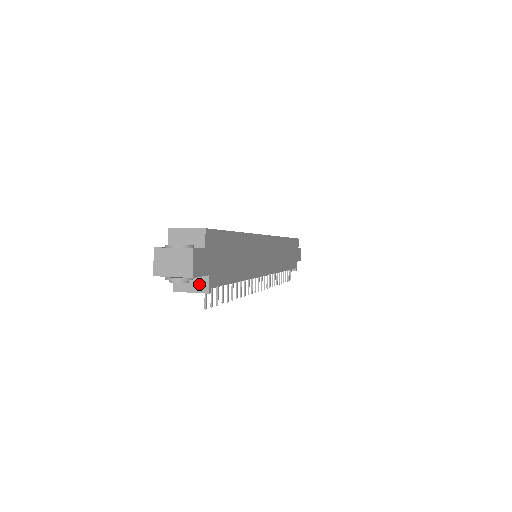
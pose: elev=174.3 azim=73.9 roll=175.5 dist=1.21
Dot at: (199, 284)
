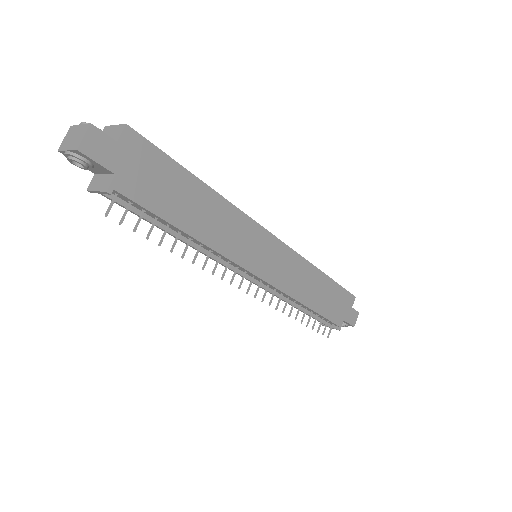
Dot at: (105, 183)
